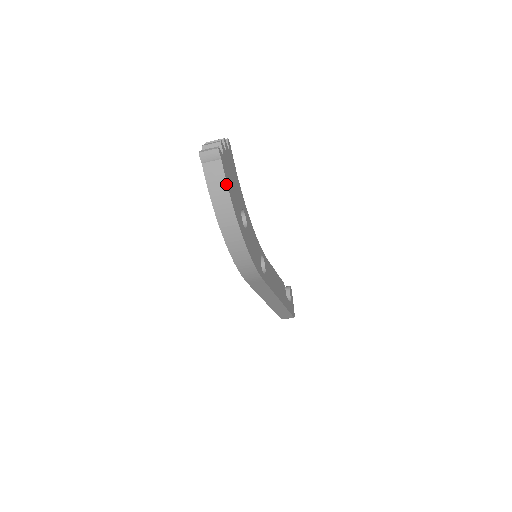
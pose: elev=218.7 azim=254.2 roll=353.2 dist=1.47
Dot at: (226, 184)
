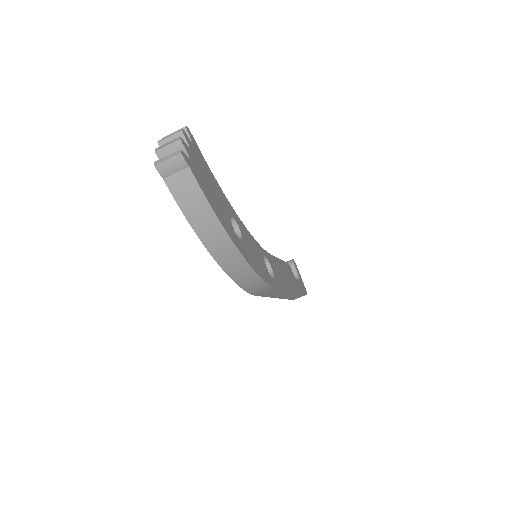
Dot at: (205, 199)
